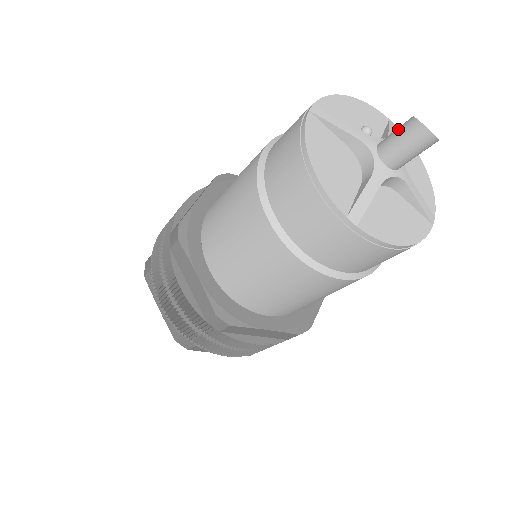
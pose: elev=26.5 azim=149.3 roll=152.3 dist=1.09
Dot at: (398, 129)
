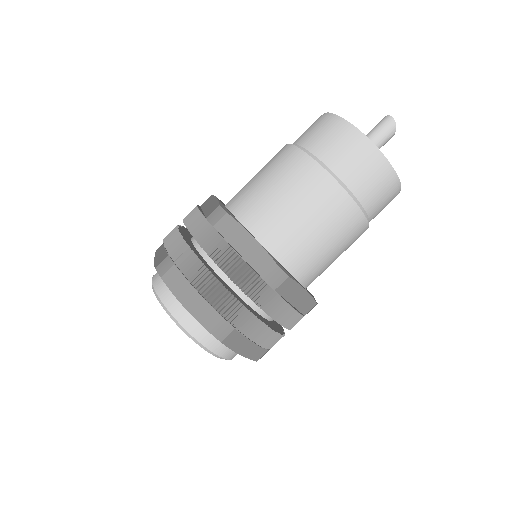
Dot at: occluded
